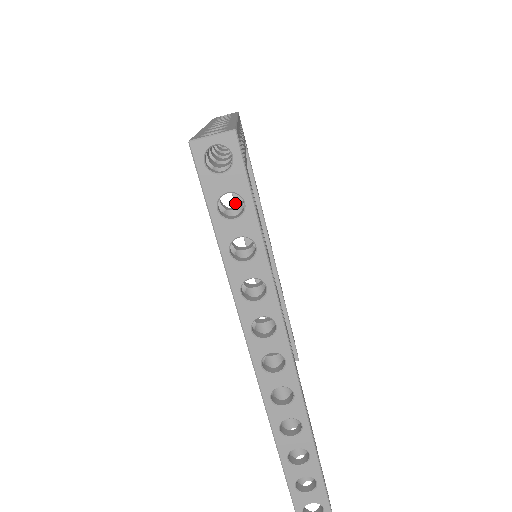
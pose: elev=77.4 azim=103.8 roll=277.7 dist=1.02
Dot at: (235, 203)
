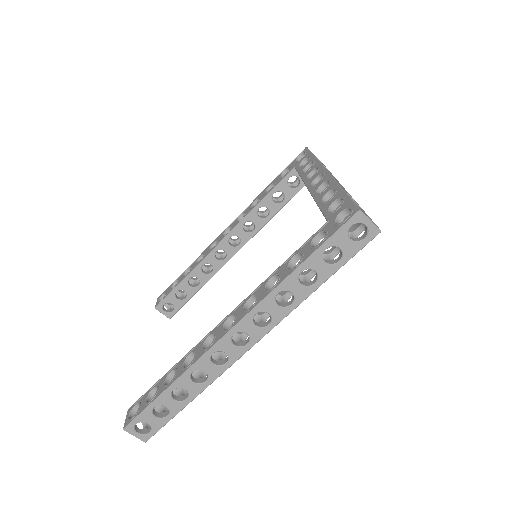
Dot at: (260, 202)
